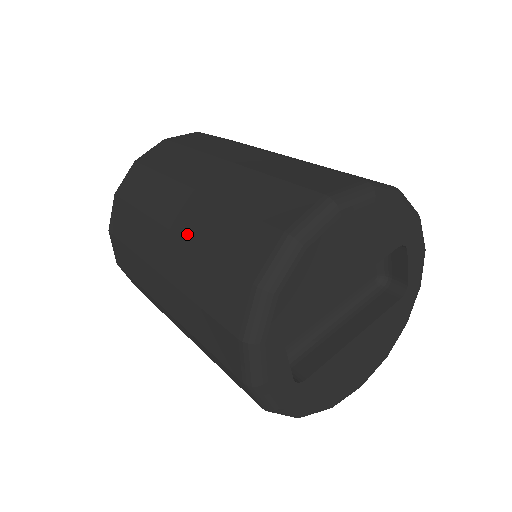
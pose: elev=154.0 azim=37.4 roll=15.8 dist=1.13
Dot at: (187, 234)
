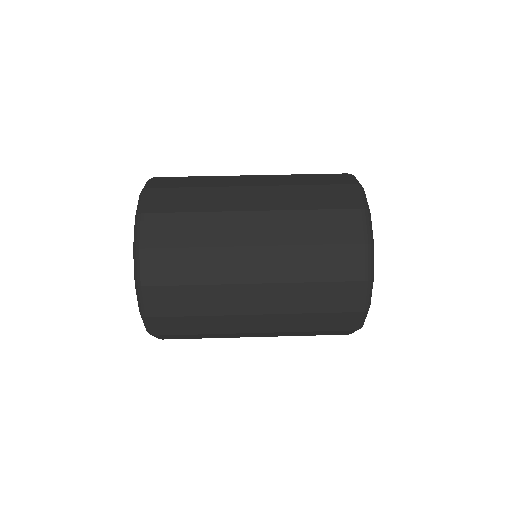
Dot at: (279, 241)
